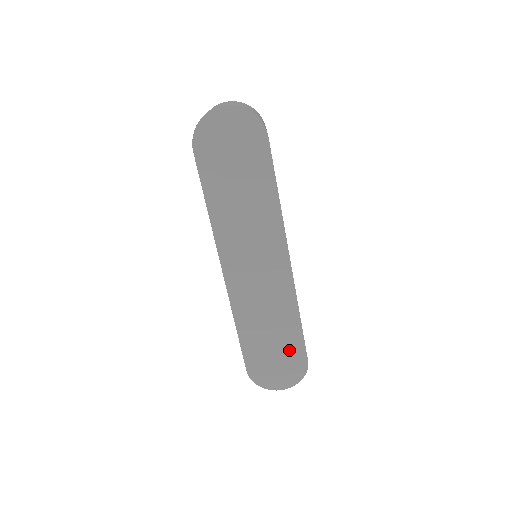
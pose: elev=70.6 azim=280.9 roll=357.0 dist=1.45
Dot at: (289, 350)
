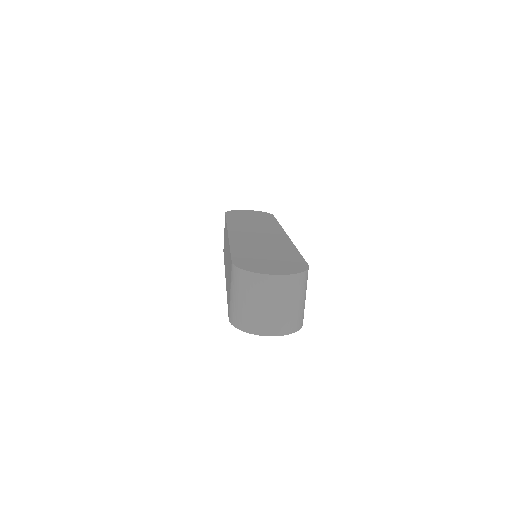
Dot at: occluded
